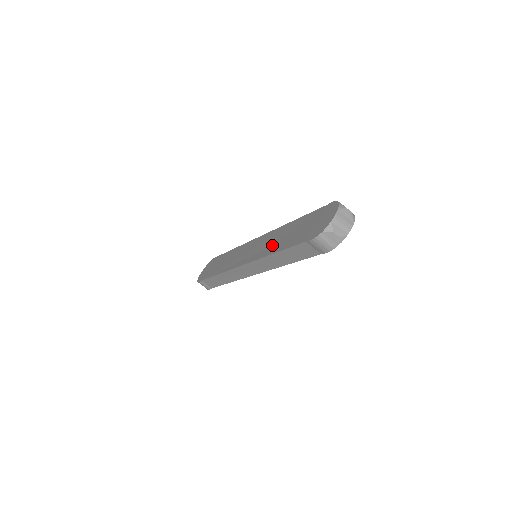
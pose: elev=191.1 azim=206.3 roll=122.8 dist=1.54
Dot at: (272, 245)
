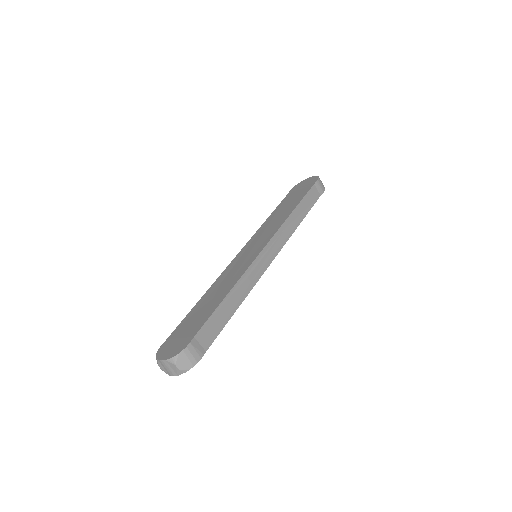
Dot at: (219, 285)
